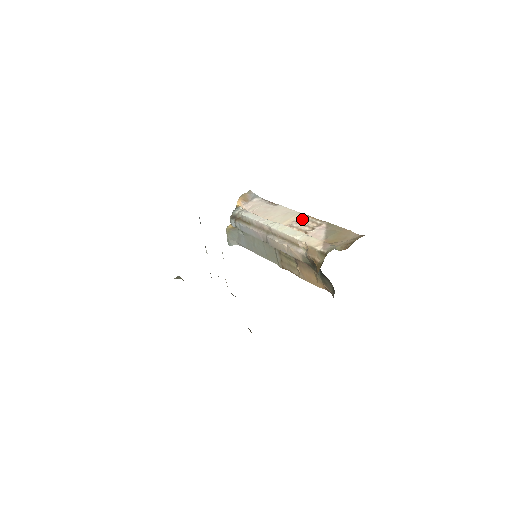
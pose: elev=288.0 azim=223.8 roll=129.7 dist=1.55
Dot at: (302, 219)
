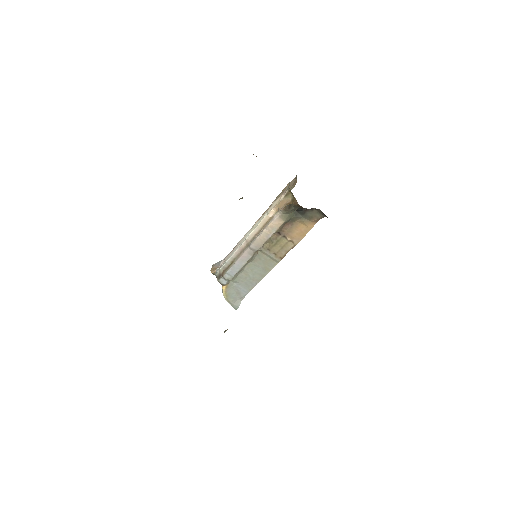
Dot at: occluded
